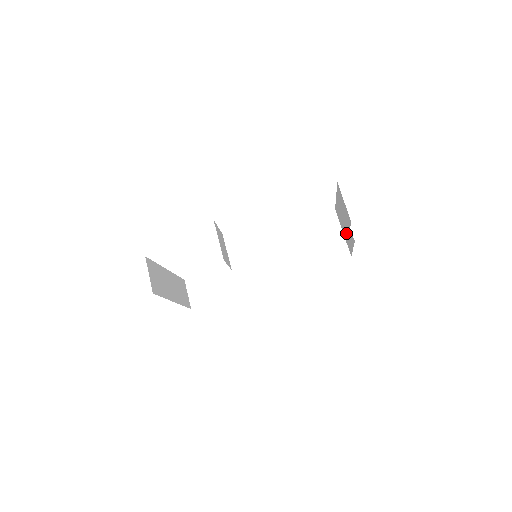
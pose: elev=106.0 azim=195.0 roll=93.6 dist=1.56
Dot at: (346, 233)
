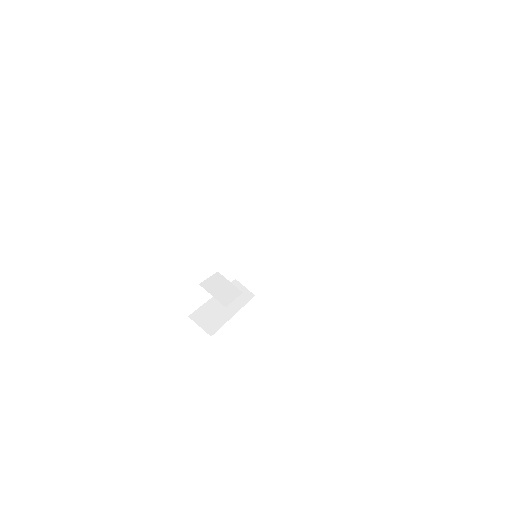
Dot at: occluded
